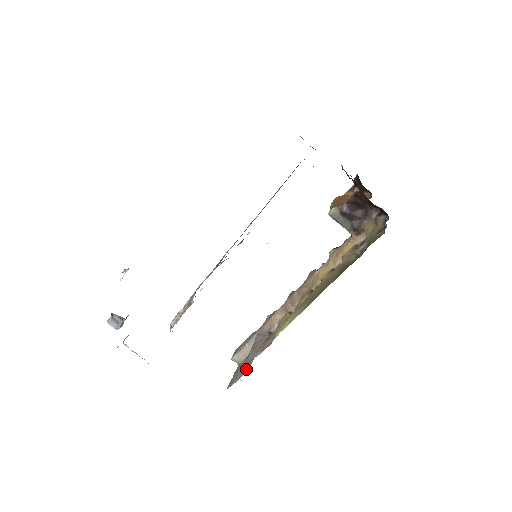
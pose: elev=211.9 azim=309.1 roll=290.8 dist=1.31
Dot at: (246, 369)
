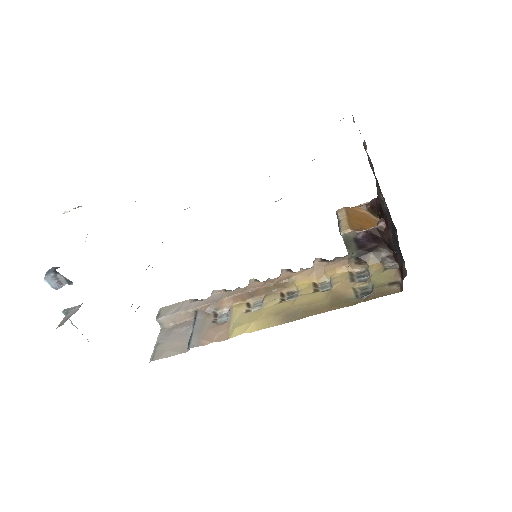
Dot at: (181, 348)
